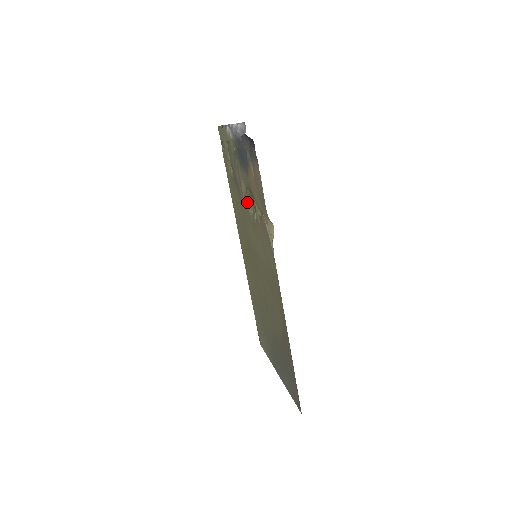
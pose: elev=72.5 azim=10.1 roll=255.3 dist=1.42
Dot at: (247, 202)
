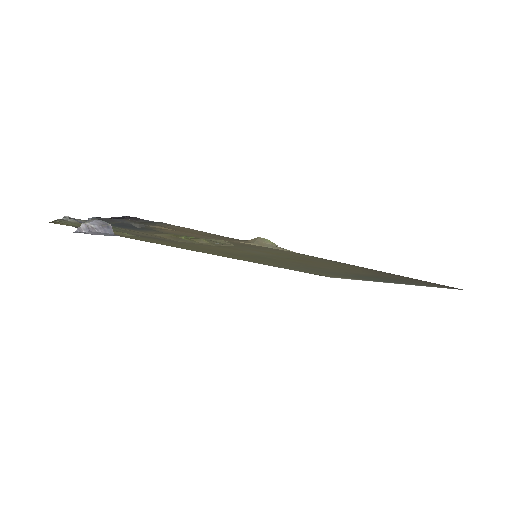
Dot at: (186, 240)
